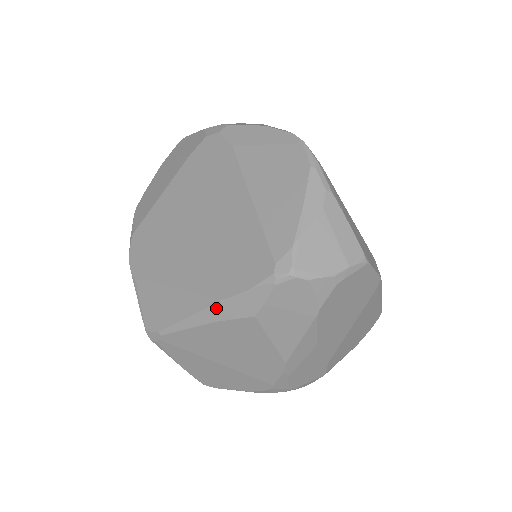
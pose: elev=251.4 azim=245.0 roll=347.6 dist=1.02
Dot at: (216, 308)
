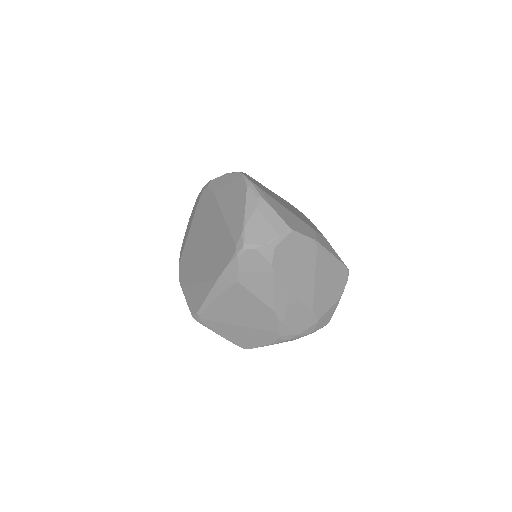
Dot at: (217, 284)
